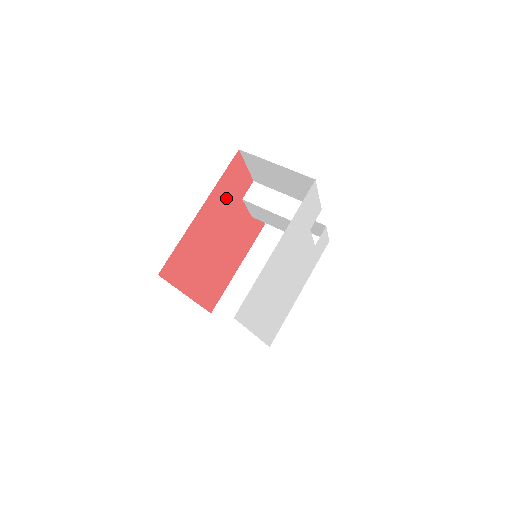
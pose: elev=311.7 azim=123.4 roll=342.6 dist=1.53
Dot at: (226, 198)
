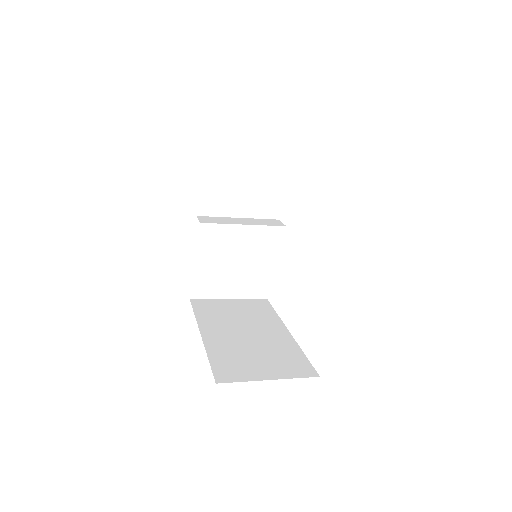
Dot at: occluded
